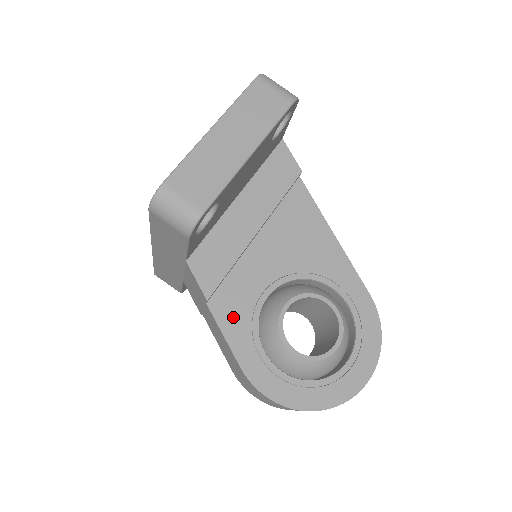
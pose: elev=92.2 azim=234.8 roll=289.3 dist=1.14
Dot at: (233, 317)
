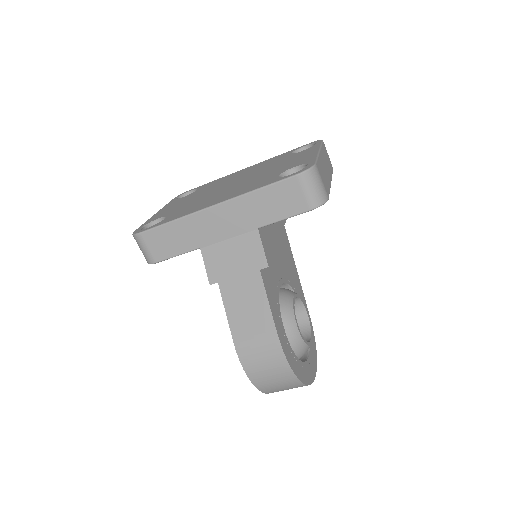
Dot at: (270, 290)
